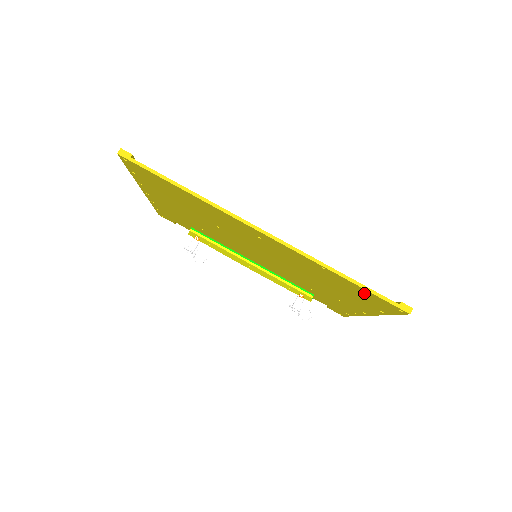
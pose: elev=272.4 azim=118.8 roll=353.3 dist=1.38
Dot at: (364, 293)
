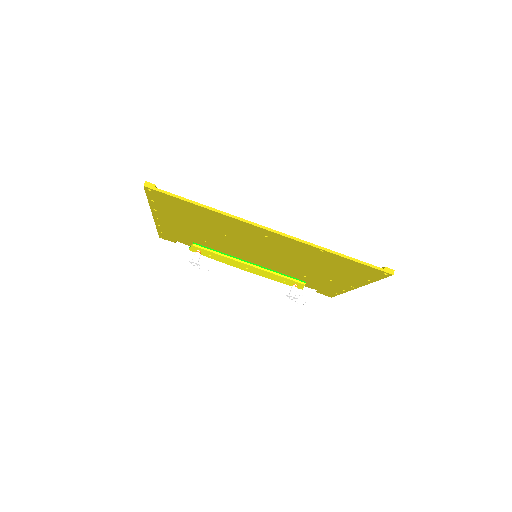
Dot at: (355, 266)
